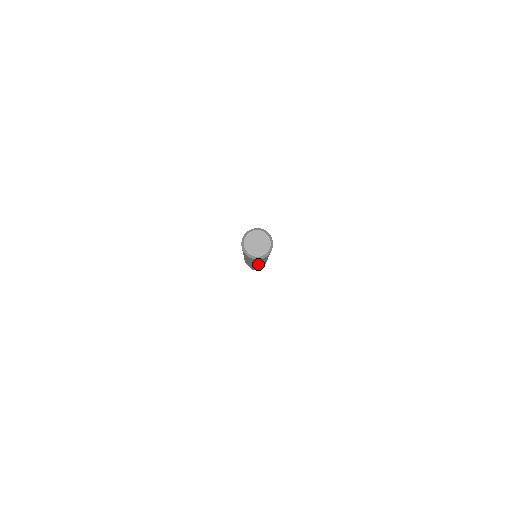
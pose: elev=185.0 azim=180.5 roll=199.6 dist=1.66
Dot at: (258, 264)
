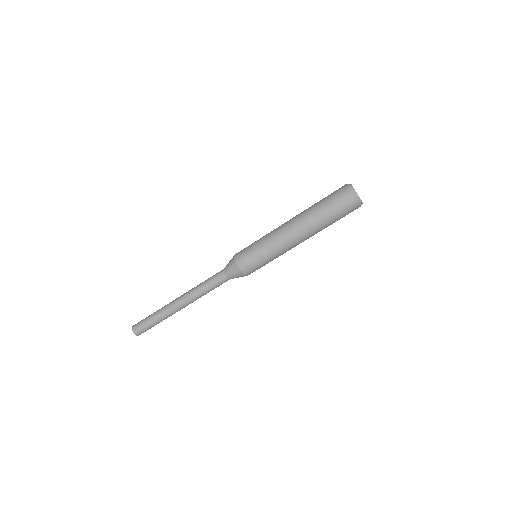
Dot at: (302, 235)
